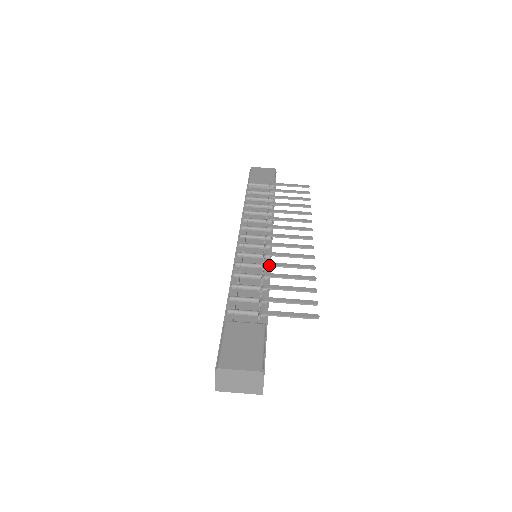
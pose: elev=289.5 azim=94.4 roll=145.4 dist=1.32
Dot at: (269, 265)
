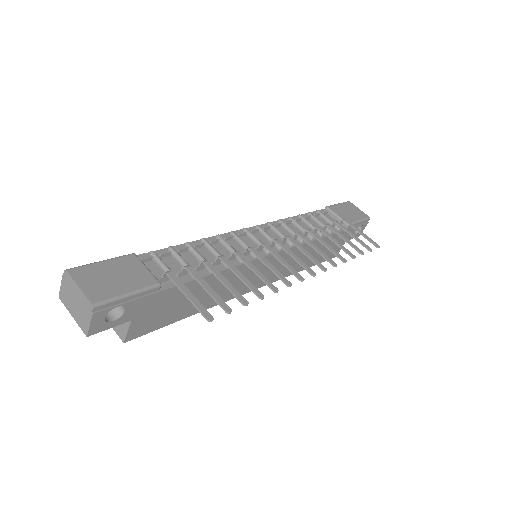
Dot at: (238, 255)
